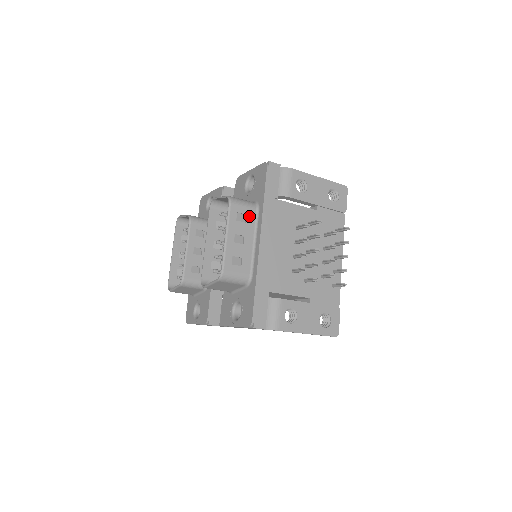
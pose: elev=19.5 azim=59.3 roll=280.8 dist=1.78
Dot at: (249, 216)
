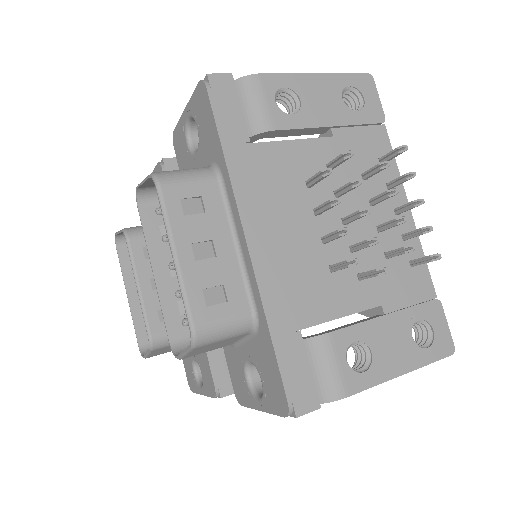
Dot at: (207, 197)
